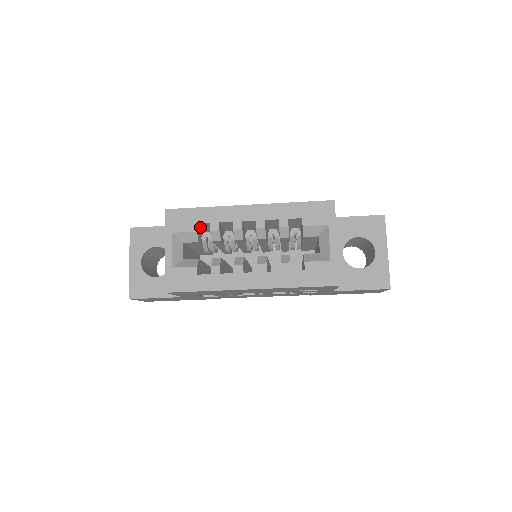
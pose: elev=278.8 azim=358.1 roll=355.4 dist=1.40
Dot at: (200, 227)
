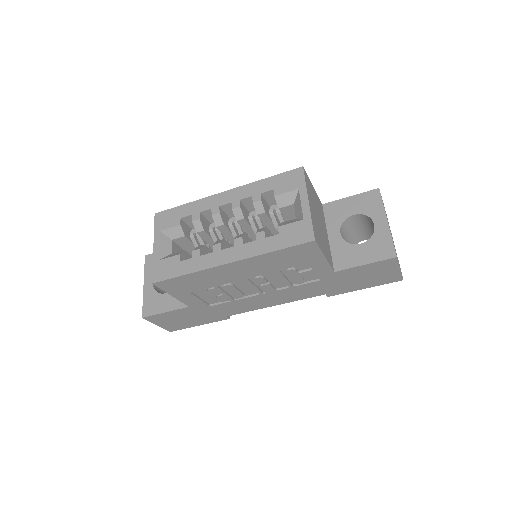
Dot at: (189, 226)
